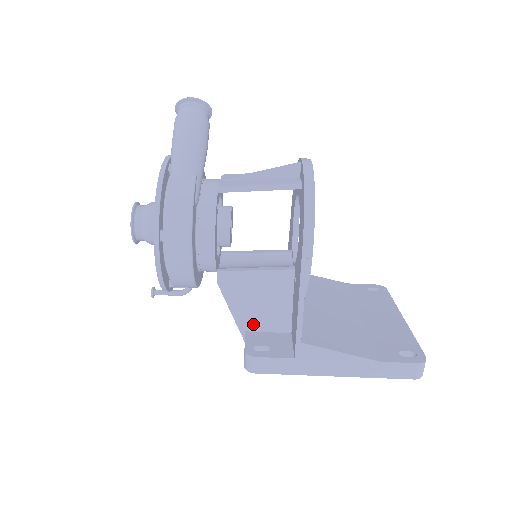
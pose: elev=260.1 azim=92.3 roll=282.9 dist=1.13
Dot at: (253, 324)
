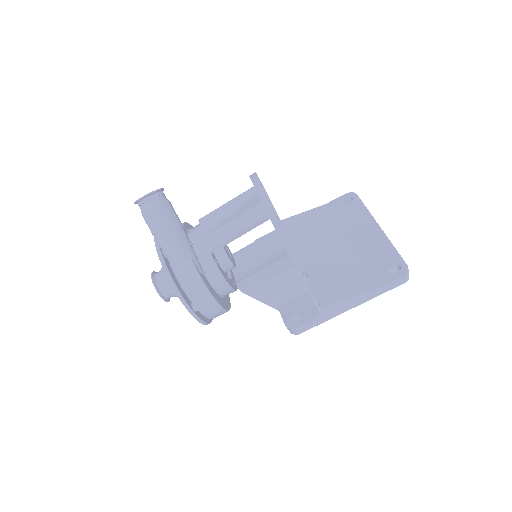
Dot at: (279, 300)
